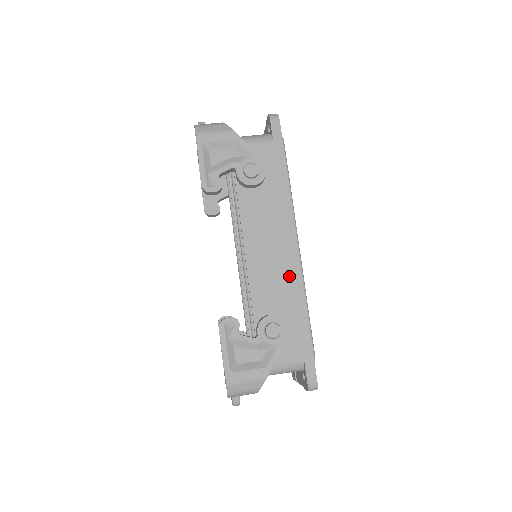
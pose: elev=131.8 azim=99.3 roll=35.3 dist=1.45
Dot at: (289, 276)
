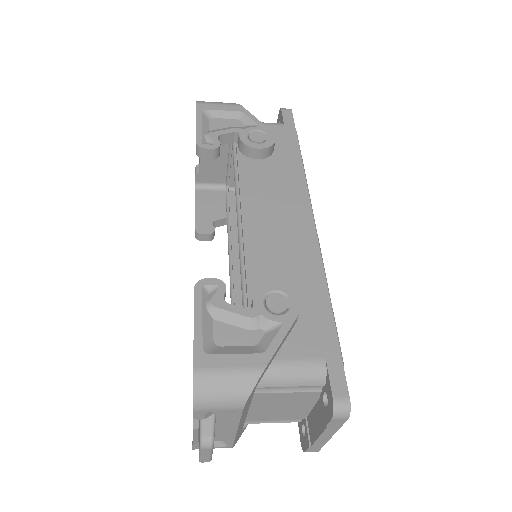
Dot at: (302, 249)
